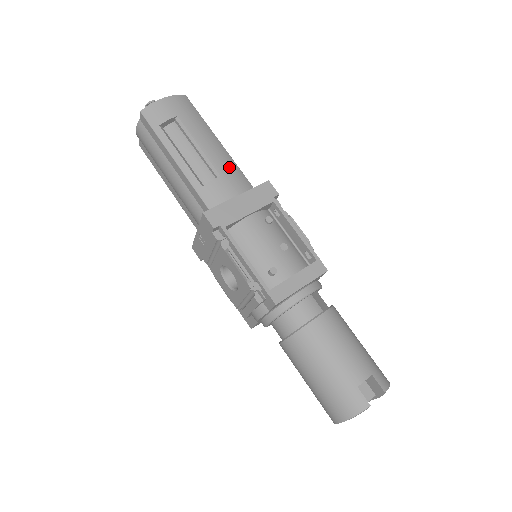
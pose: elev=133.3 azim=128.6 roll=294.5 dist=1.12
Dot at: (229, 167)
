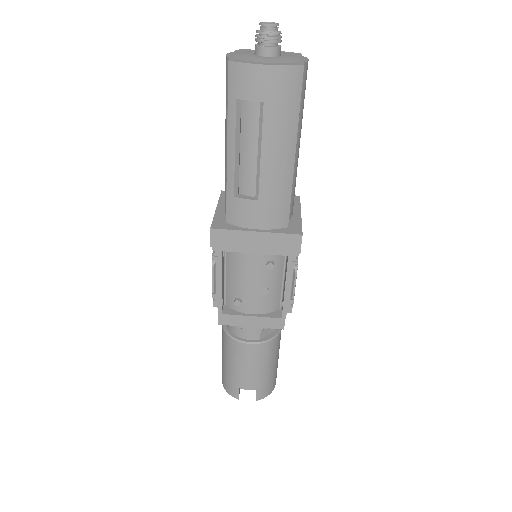
Dot at: (277, 194)
